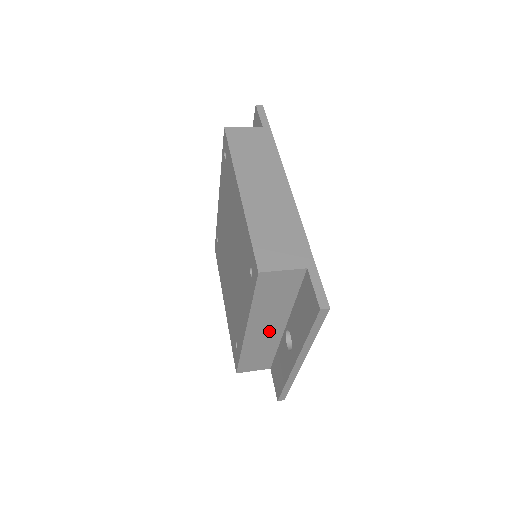
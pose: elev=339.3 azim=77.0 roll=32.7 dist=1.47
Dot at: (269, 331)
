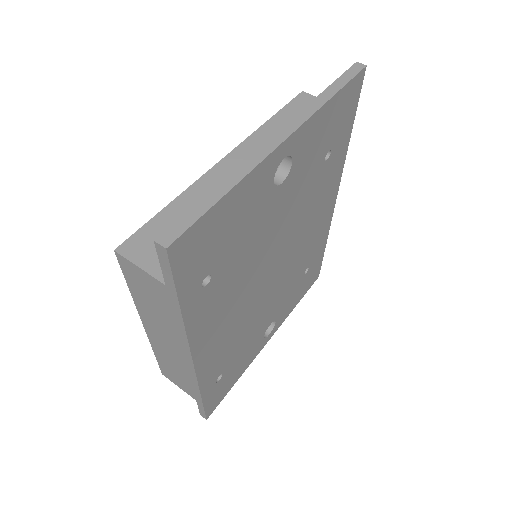
Dot at: occluded
